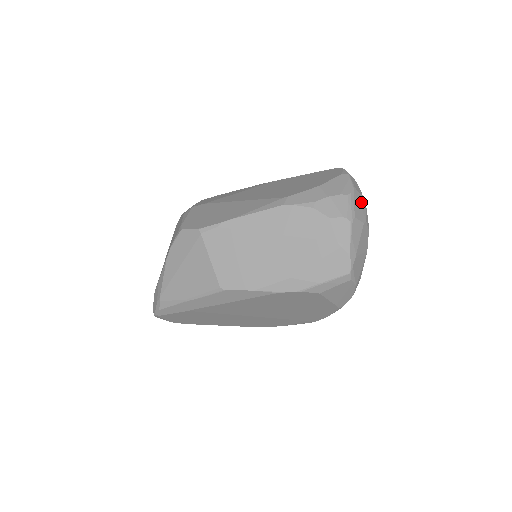
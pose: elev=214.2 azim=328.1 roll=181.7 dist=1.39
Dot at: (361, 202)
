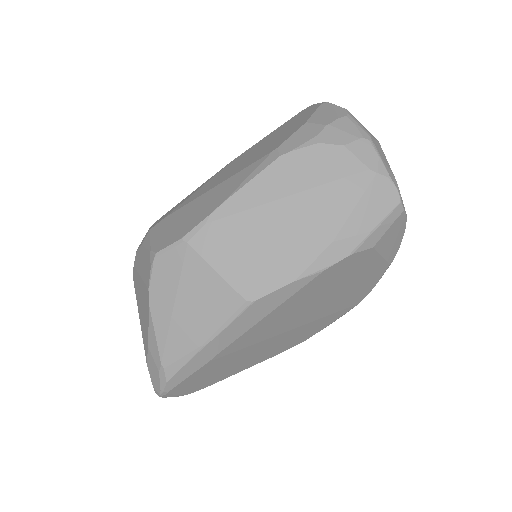
Dot at: occluded
